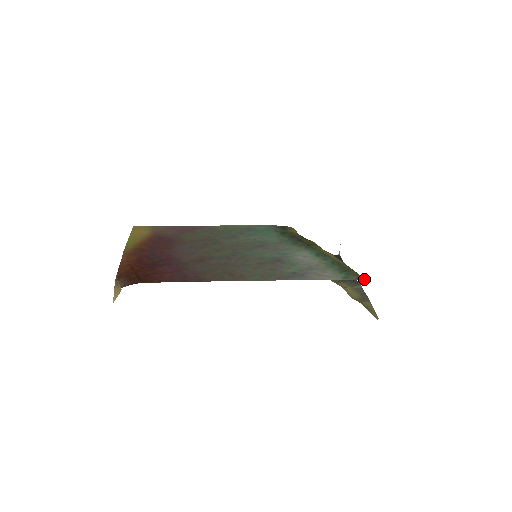
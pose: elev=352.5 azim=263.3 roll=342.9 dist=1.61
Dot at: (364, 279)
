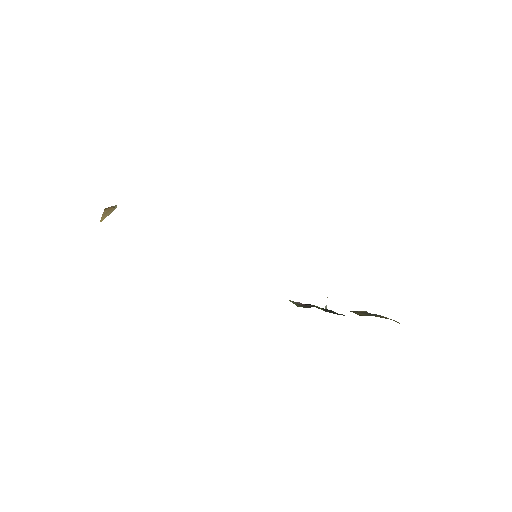
Dot at: occluded
